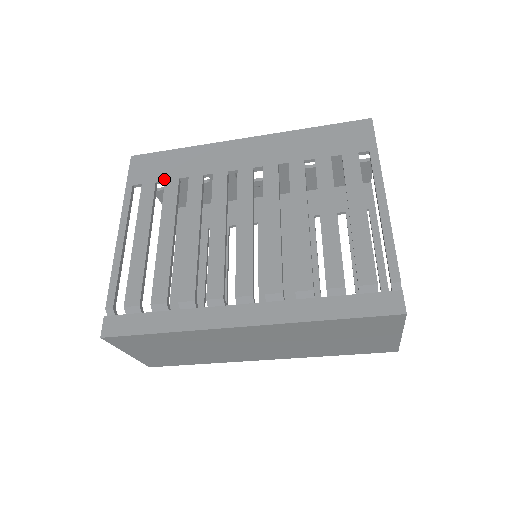
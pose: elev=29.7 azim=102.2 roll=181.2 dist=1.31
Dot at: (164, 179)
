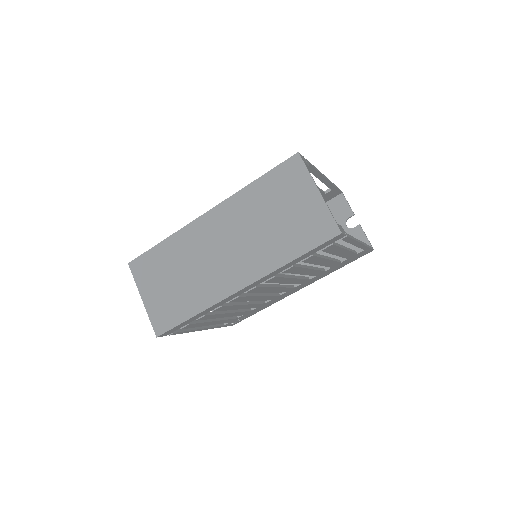
Dot at: occluded
